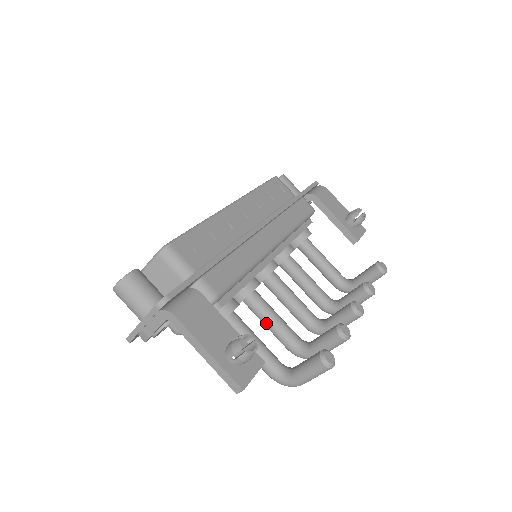
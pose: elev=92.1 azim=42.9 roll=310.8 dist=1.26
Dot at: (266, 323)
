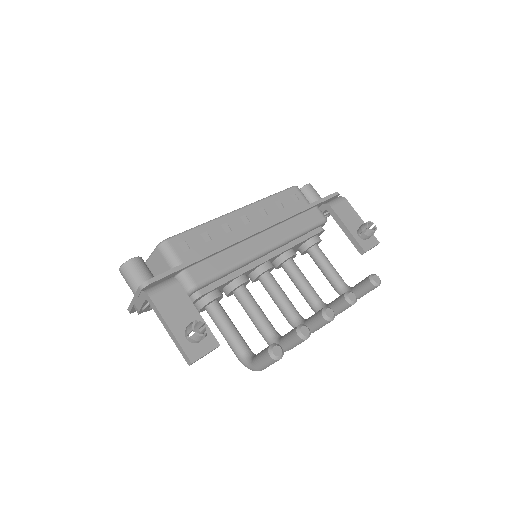
Dot at: (248, 314)
